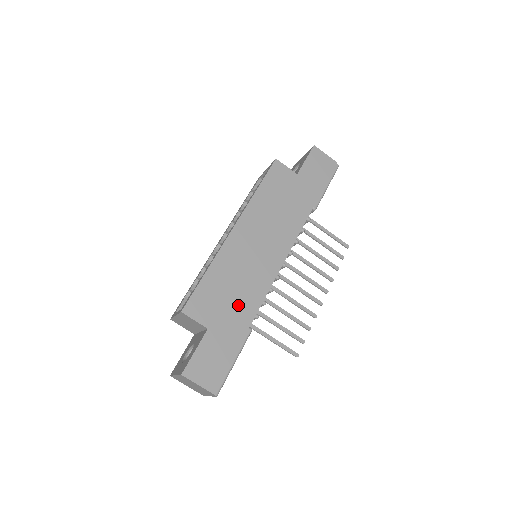
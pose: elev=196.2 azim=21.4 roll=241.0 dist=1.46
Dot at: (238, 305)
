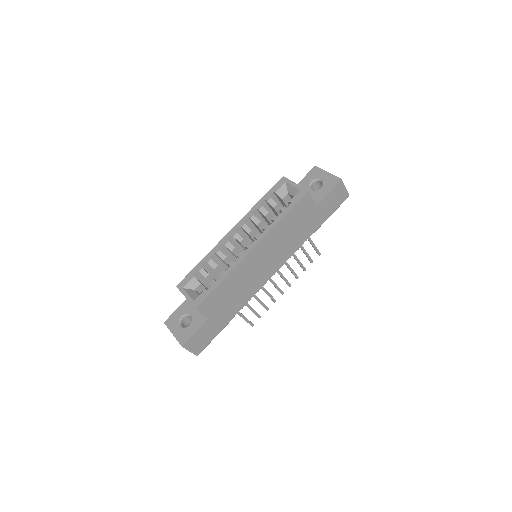
Dot at: (233, 303)
